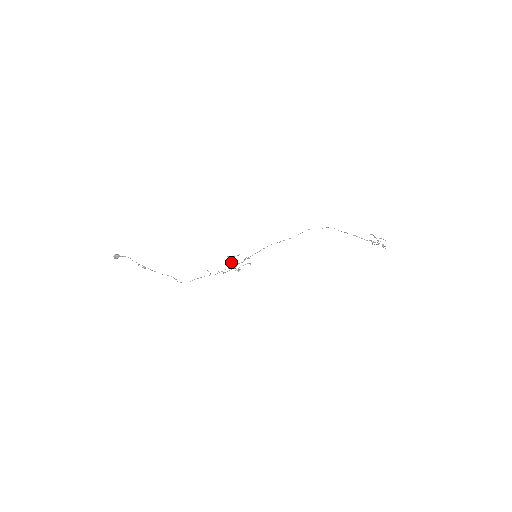
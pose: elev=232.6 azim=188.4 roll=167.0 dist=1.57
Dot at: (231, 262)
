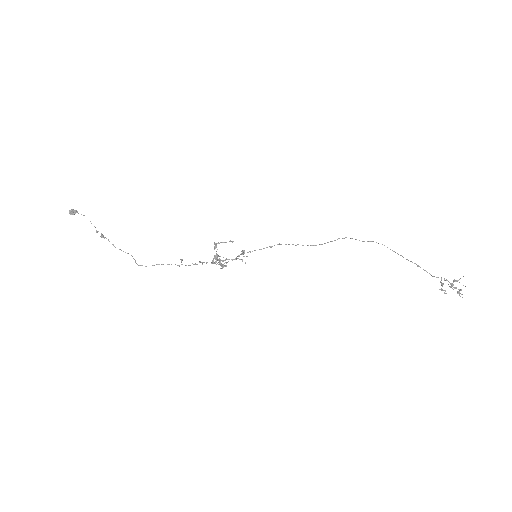
Dot at: (217, 254)
